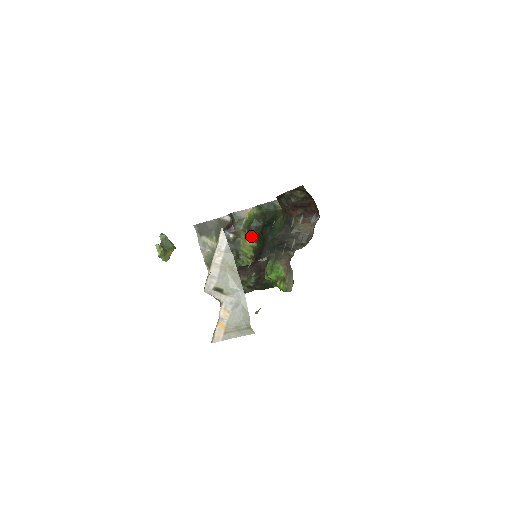
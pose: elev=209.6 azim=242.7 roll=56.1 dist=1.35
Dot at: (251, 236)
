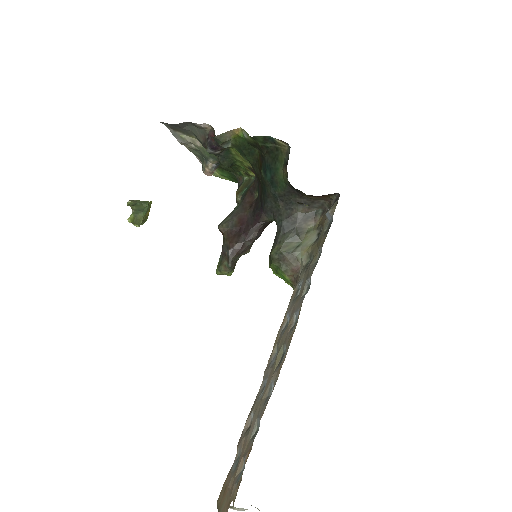
Dot at: (245, 156)
